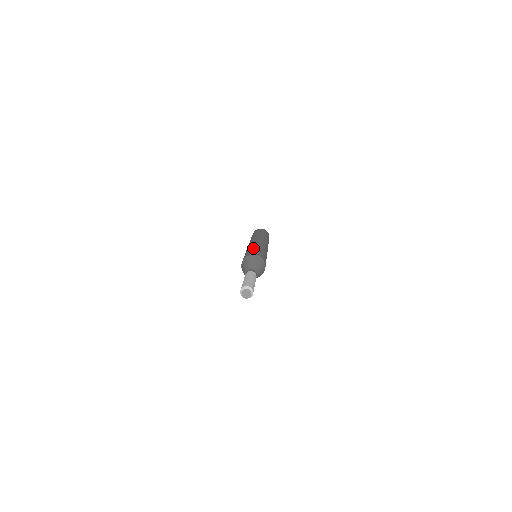
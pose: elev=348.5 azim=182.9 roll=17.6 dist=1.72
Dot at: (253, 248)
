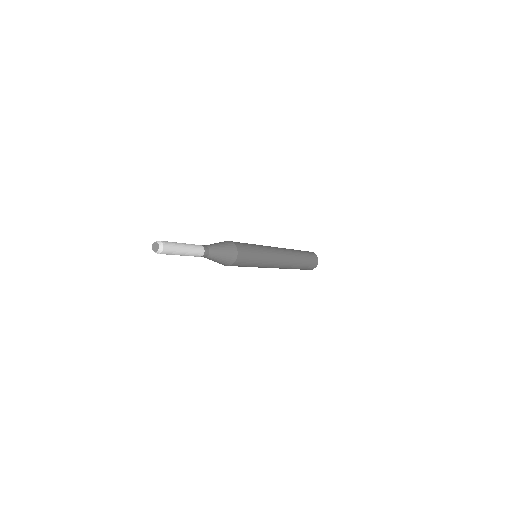
Dot at: (253, 245)
